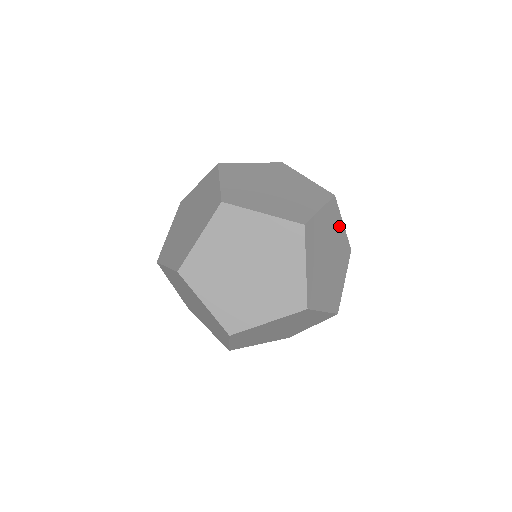
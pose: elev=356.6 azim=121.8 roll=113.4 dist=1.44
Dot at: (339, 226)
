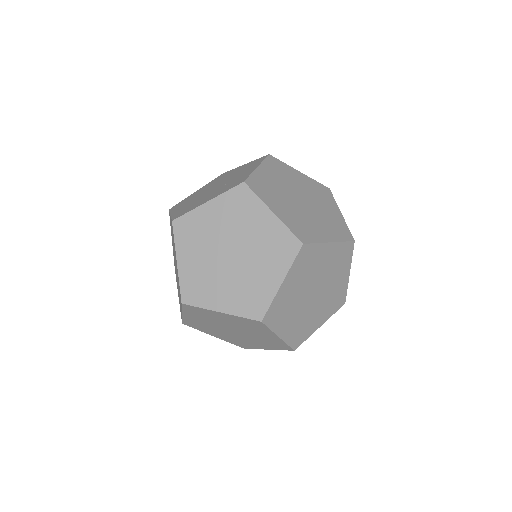
Dot at: (323, 253)
